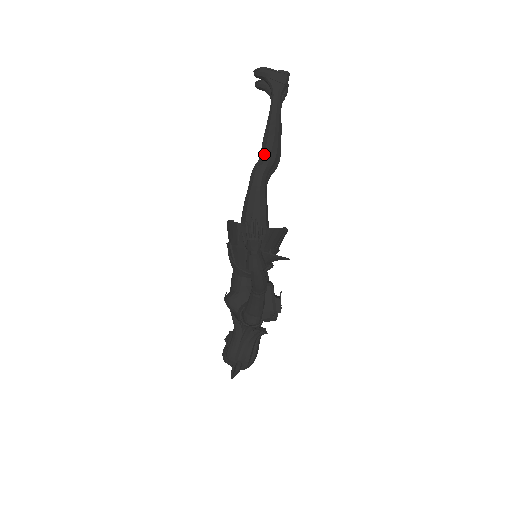
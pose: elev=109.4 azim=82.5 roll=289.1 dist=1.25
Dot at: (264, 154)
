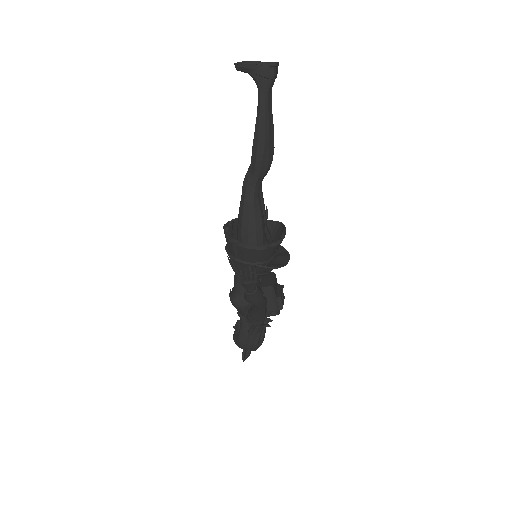
Dot at: (255, 165)
